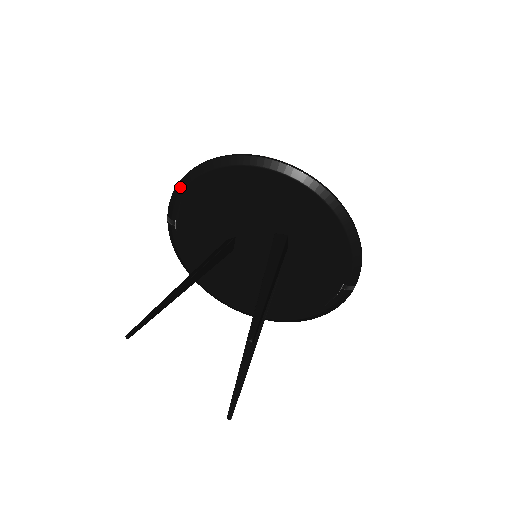
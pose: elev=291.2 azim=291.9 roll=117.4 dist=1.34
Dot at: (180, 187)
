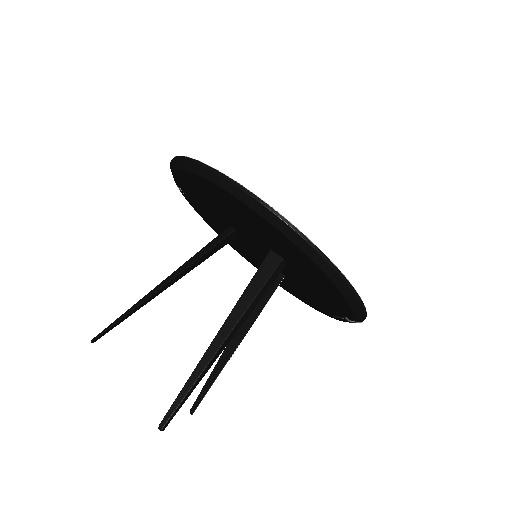
Dot at: (172, 166)
